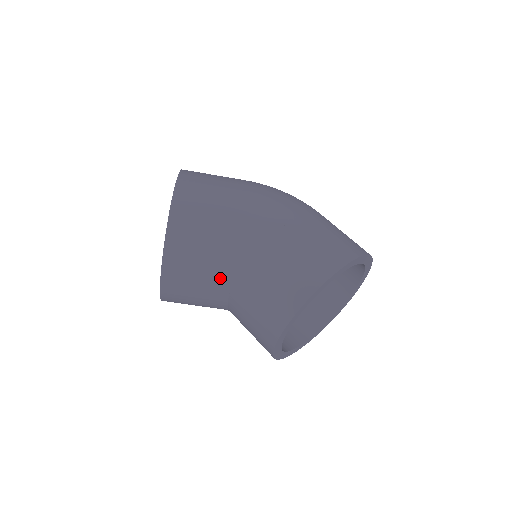
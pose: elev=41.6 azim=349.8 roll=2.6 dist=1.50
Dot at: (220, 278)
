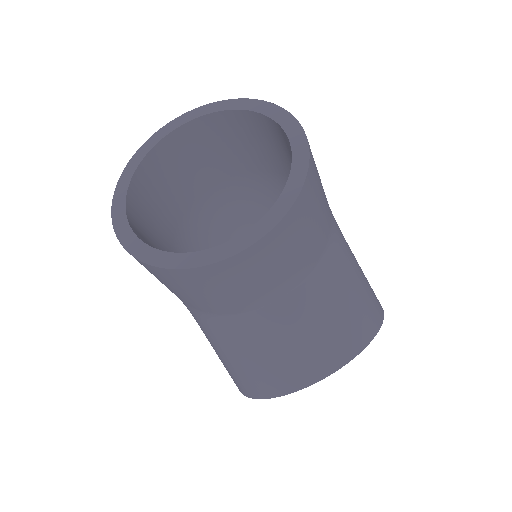
Dot at: (299, 271)
